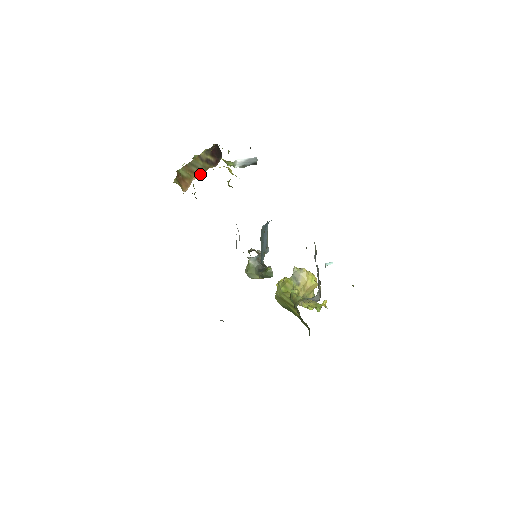
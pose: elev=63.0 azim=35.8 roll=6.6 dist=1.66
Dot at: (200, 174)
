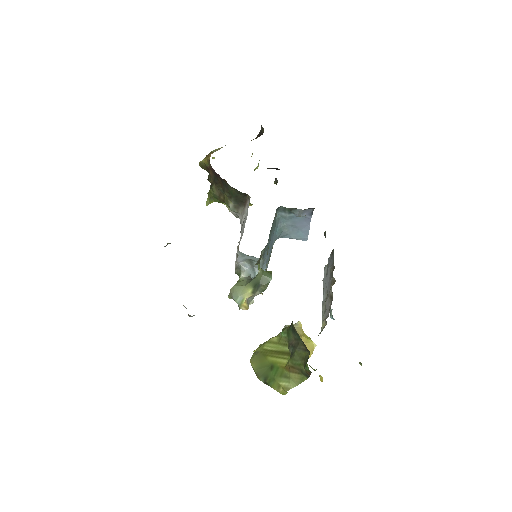
Dot at: occluded
